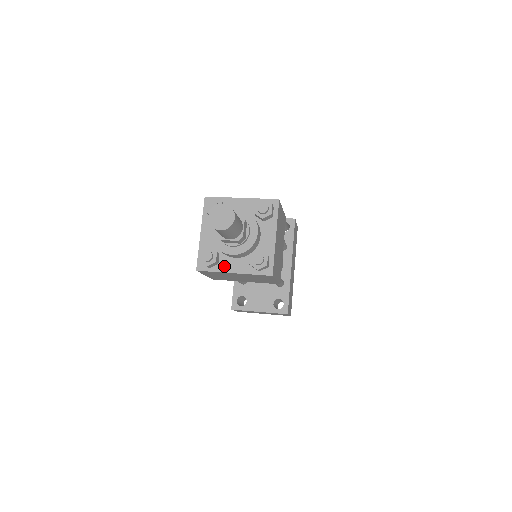
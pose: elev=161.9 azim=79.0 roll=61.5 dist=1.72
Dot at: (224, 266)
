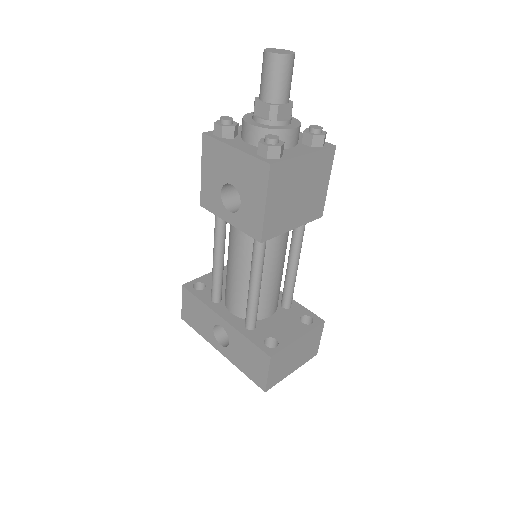
Dot at: (290, 154)
